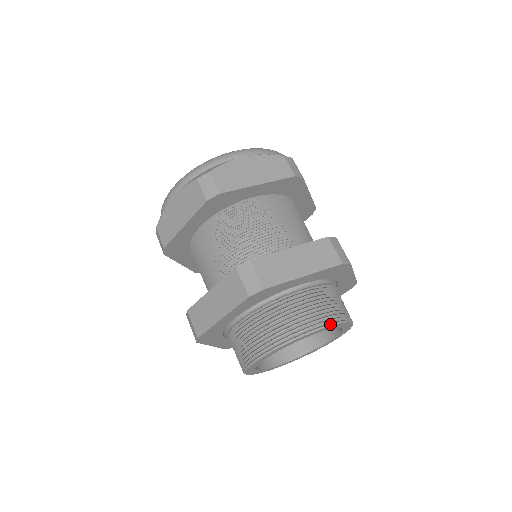
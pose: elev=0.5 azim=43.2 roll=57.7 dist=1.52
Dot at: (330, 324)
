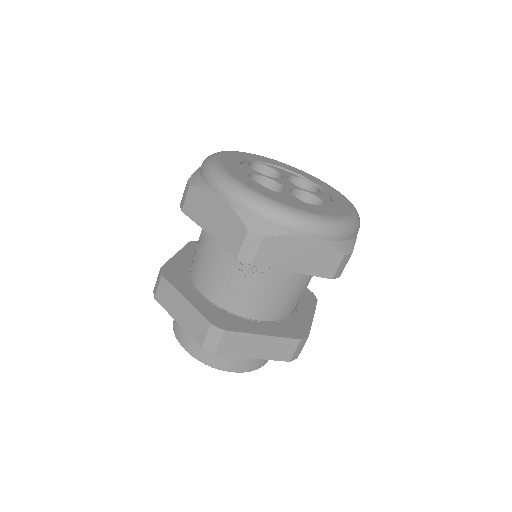
Dot at: occluded
